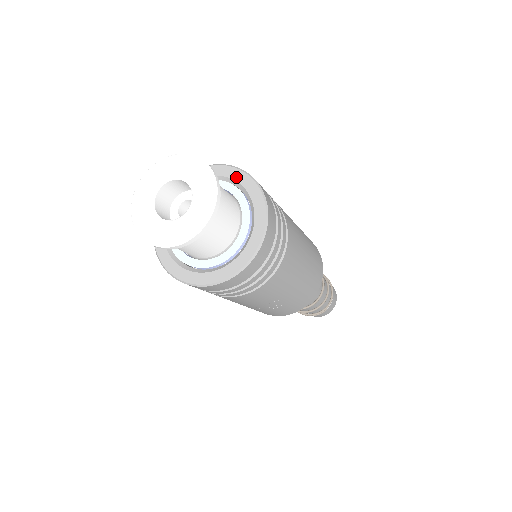
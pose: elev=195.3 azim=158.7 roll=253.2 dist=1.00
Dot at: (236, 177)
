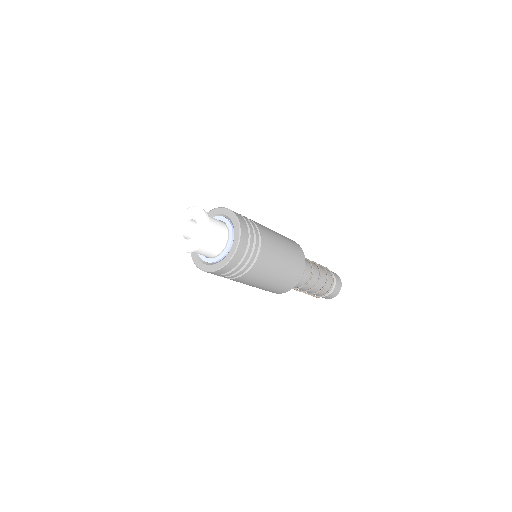
Dot at: (236, 229)
